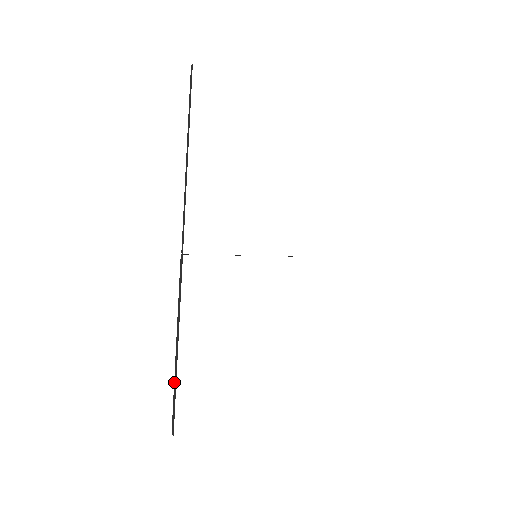
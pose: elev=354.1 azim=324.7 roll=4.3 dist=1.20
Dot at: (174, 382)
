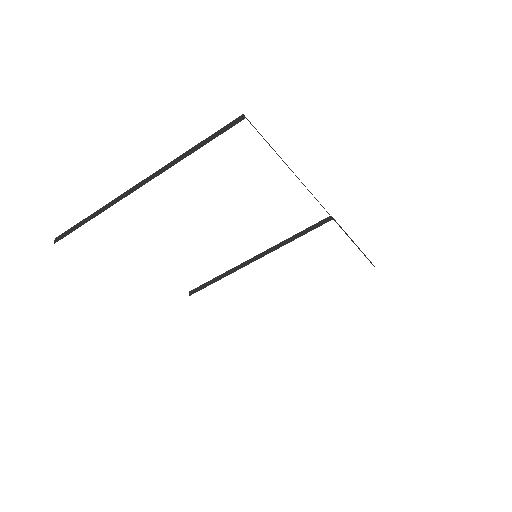
Dot at: occluded
